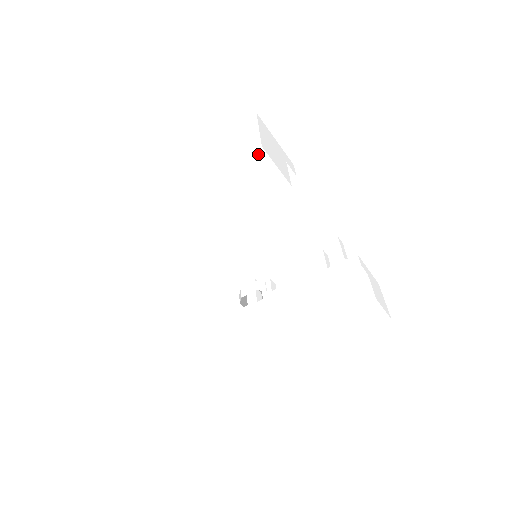
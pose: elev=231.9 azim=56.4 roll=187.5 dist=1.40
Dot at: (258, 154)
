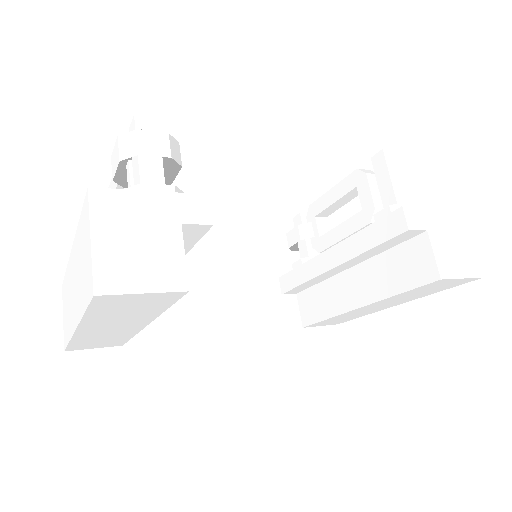
Dot at: (101, 298)
